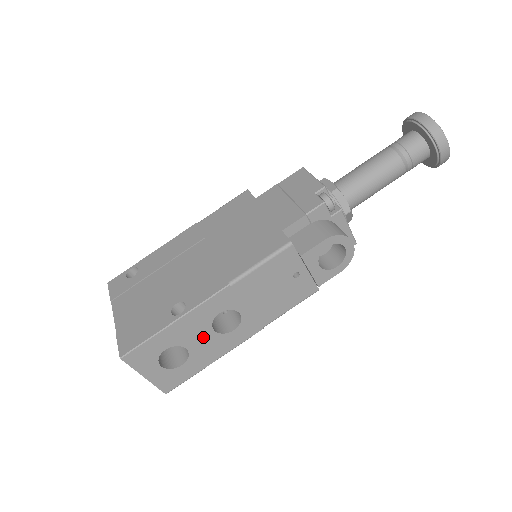
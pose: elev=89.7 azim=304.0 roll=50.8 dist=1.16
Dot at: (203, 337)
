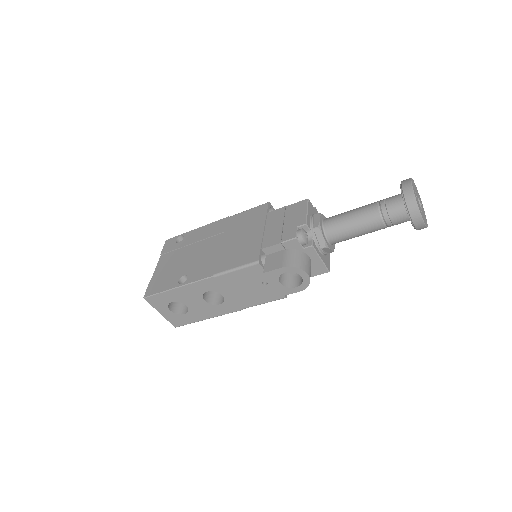
Dot at: (197, 302)
